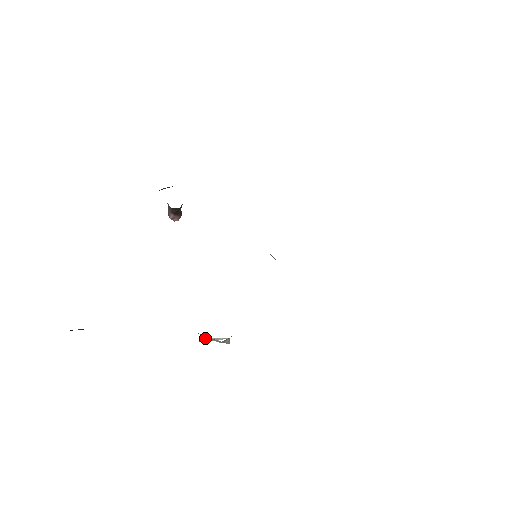
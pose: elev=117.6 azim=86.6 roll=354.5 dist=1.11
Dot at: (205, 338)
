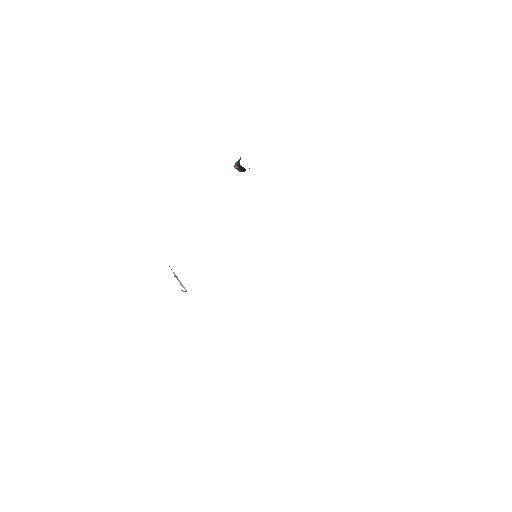
Dot at: (174, 276)
